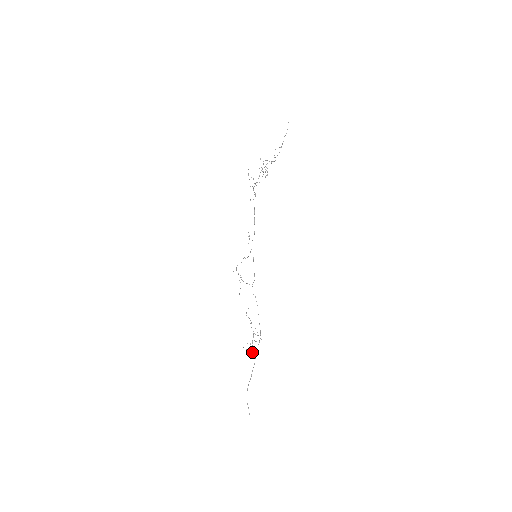
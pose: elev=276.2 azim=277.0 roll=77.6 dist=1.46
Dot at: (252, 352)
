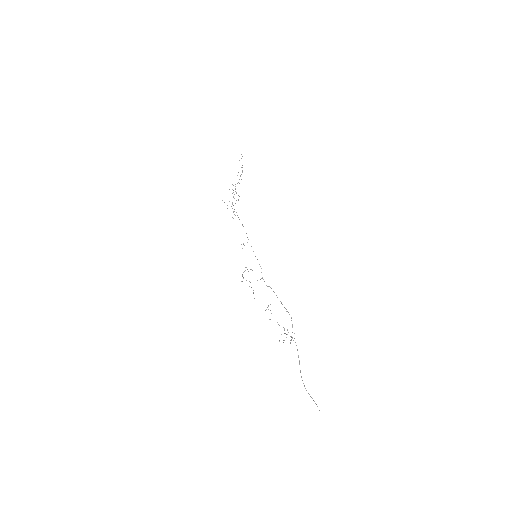
Dot at: (290, 342)
